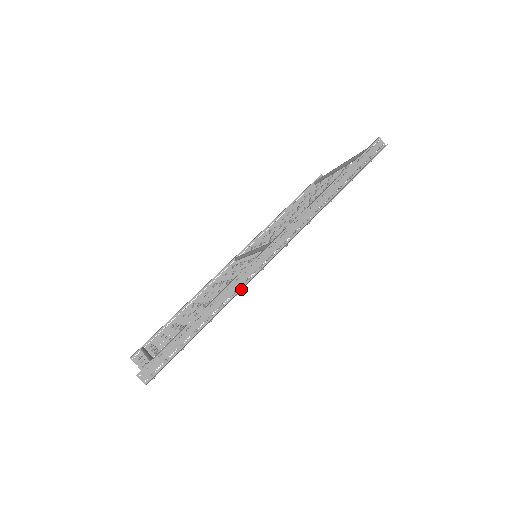
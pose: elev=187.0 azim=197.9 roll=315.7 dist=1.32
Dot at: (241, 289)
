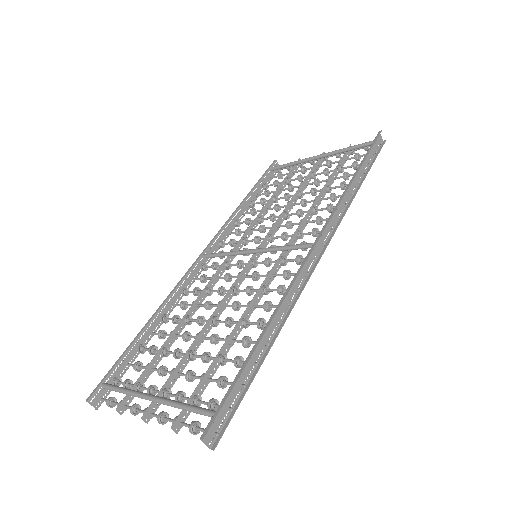
Dot at: (293, 303)
